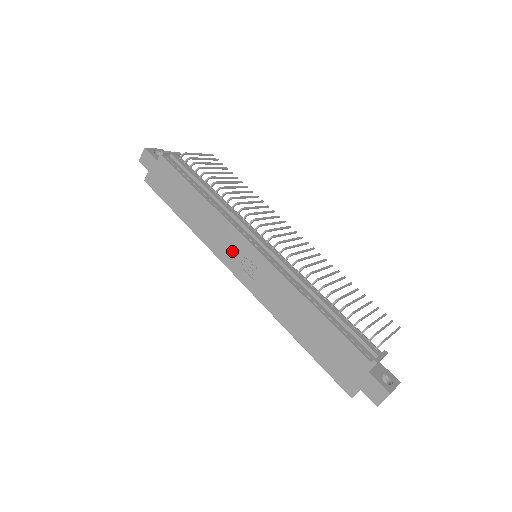
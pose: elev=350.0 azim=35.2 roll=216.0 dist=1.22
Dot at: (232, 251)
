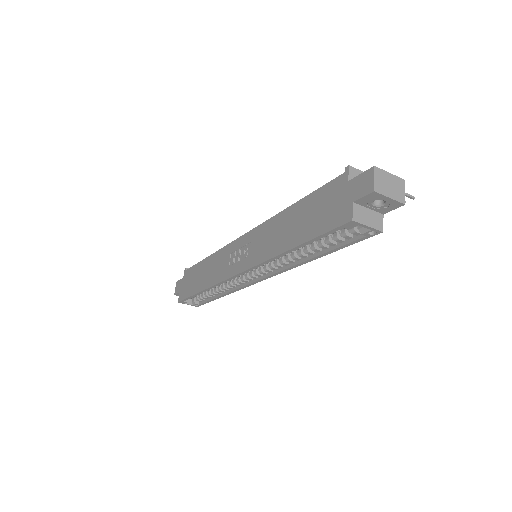
Dot at: (231, 260)
